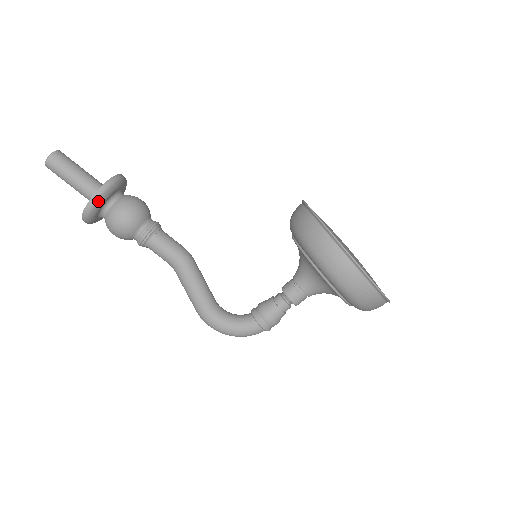
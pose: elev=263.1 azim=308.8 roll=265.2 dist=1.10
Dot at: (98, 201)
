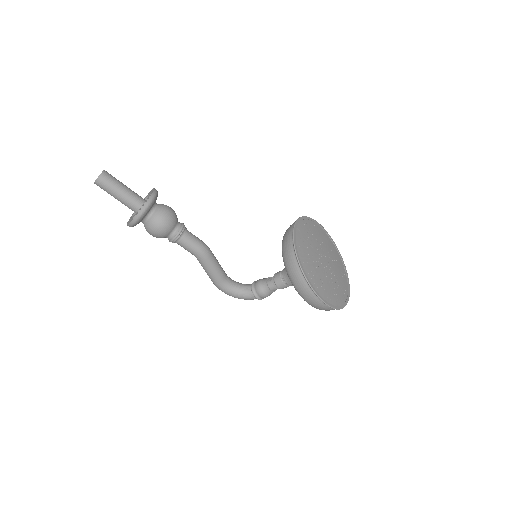
Dot at: (138, 221)
